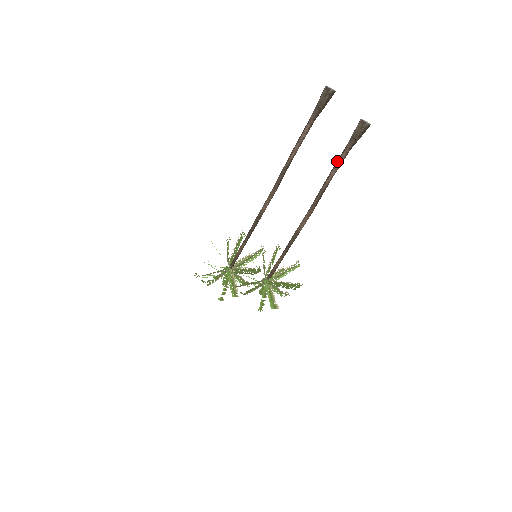
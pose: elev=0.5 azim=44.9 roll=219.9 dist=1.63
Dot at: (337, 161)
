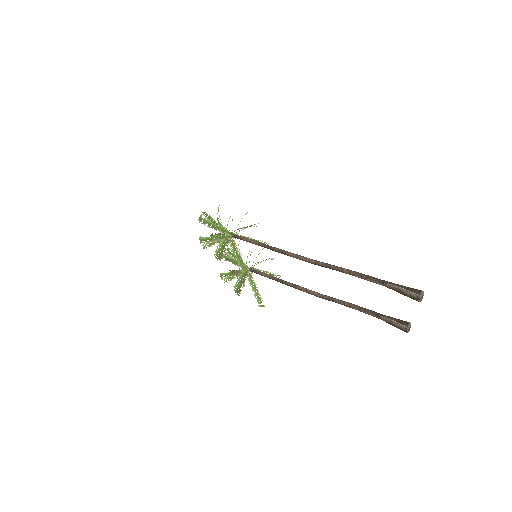
Dot at: (366, 311)
